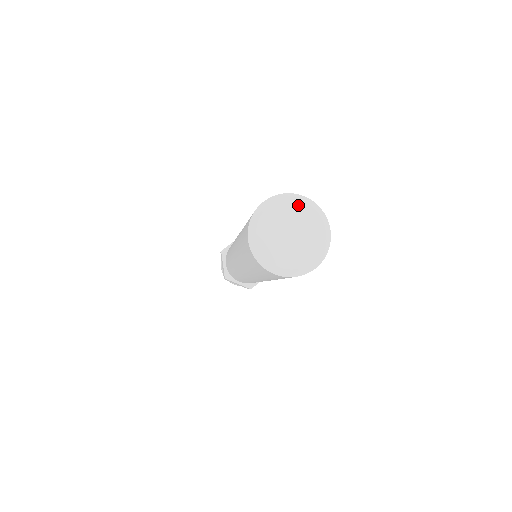
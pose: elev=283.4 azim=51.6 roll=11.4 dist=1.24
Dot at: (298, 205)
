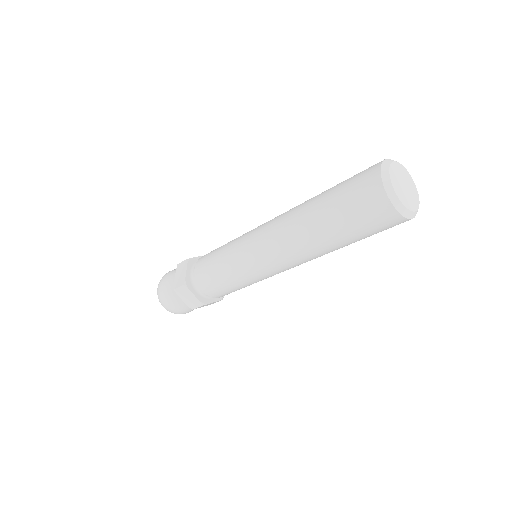
Dot at: (395, 165)
